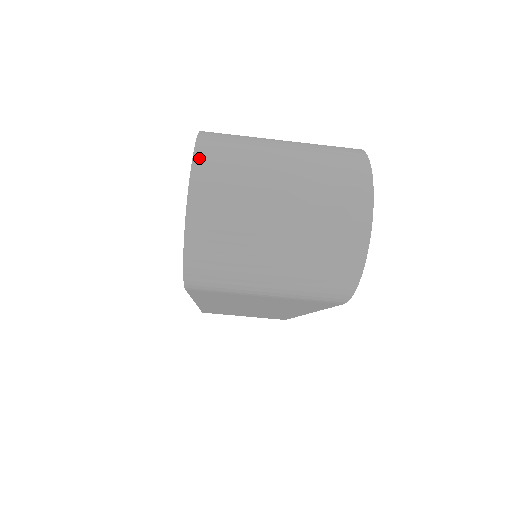
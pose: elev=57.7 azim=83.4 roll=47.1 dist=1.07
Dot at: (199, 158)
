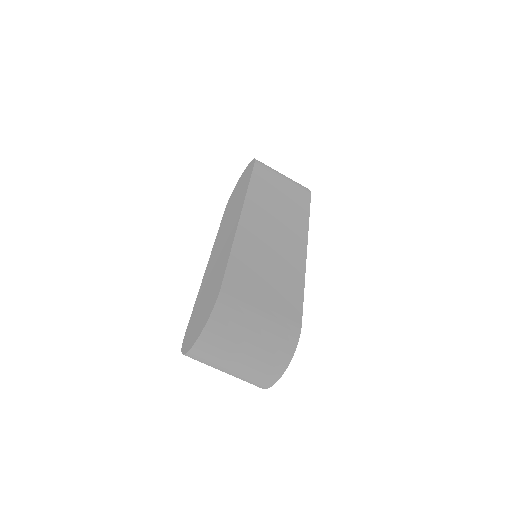
Dot at: (201, 339)
